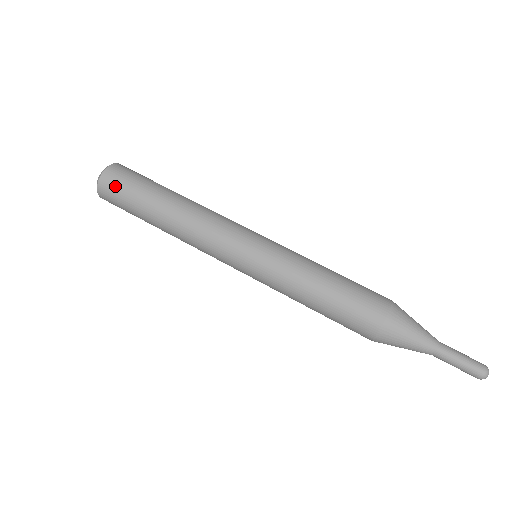
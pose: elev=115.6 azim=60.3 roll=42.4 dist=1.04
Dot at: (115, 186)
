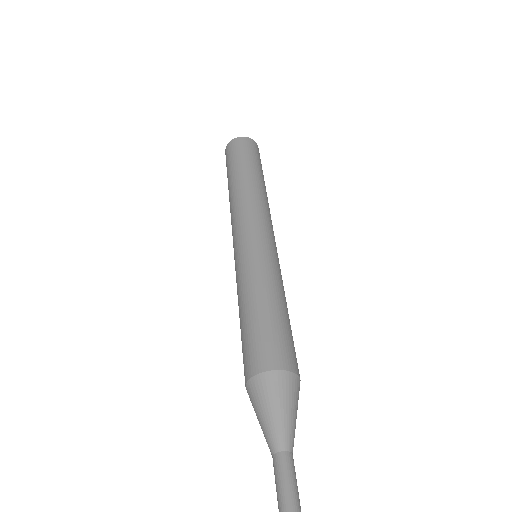
Dot at: (231, 151)
